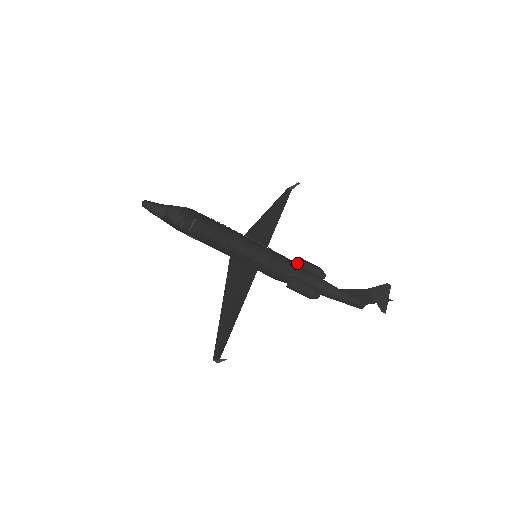
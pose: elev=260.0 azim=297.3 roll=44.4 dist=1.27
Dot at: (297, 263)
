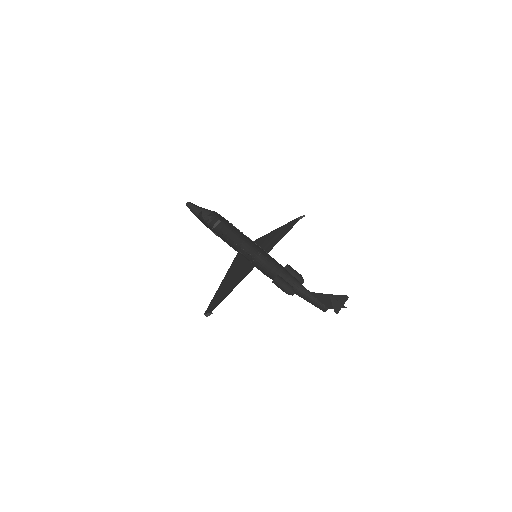
Dot at: (284, 267)
